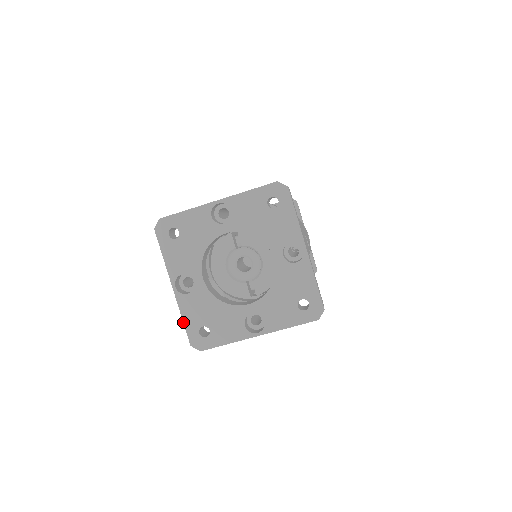
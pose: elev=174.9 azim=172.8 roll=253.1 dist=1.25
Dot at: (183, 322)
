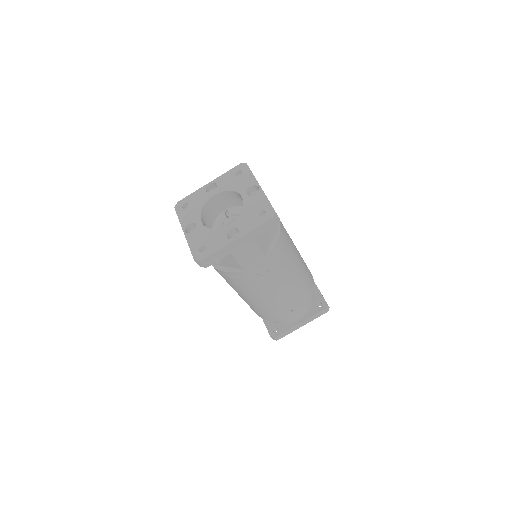
Dot at: occluded
